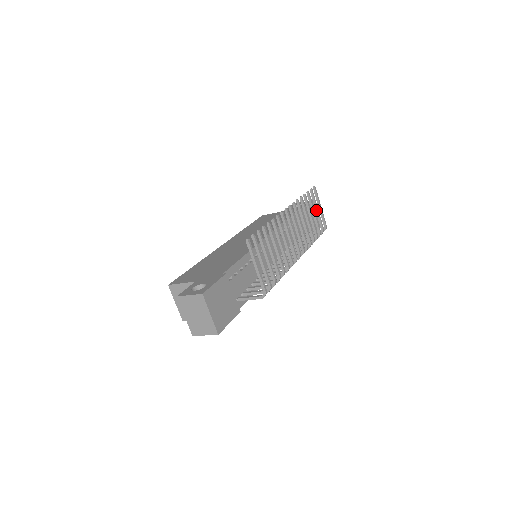
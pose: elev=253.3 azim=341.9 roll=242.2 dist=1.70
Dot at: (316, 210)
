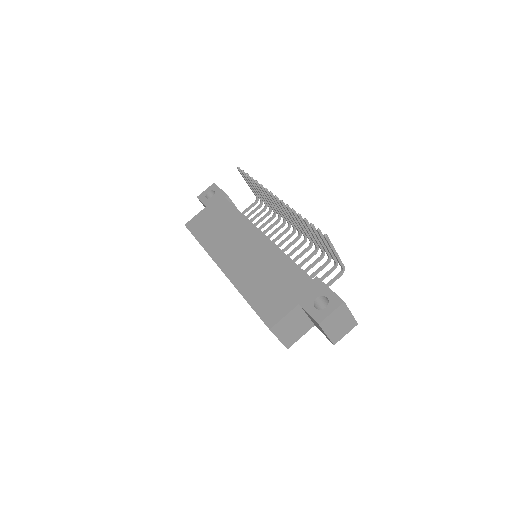
Dot at: (252, 187)
